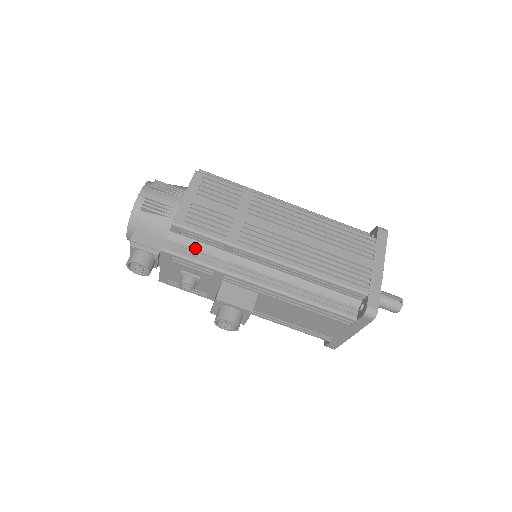
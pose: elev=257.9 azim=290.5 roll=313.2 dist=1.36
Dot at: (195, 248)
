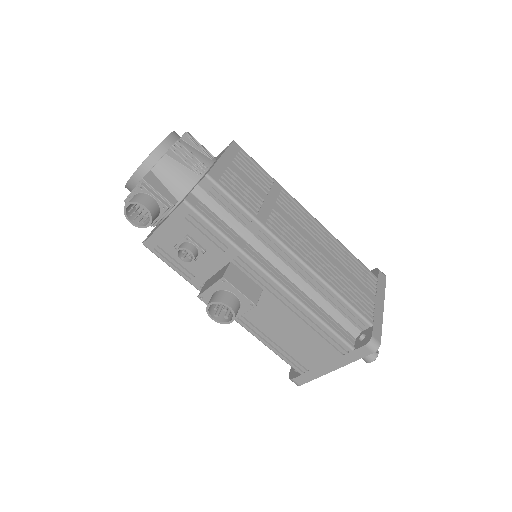
Dot at: (217, 214)
